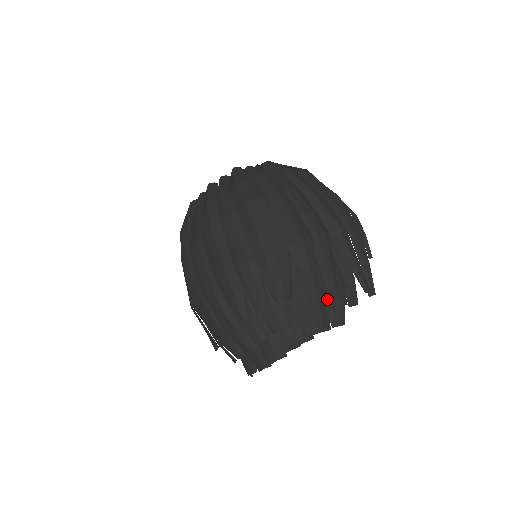
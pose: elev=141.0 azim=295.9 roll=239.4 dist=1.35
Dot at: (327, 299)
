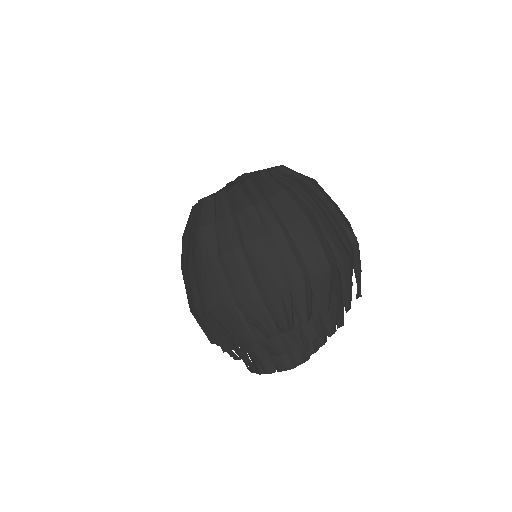
Dot at: occluded
